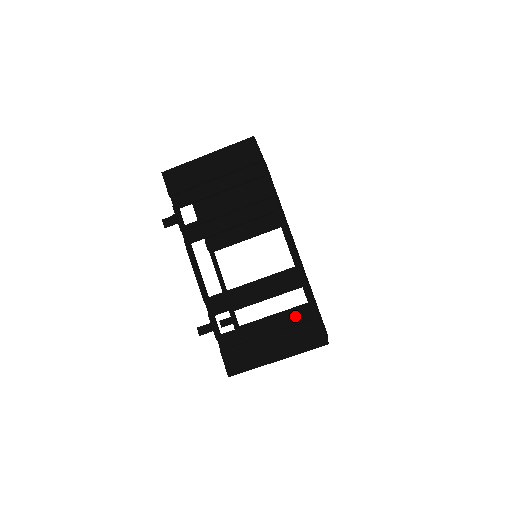
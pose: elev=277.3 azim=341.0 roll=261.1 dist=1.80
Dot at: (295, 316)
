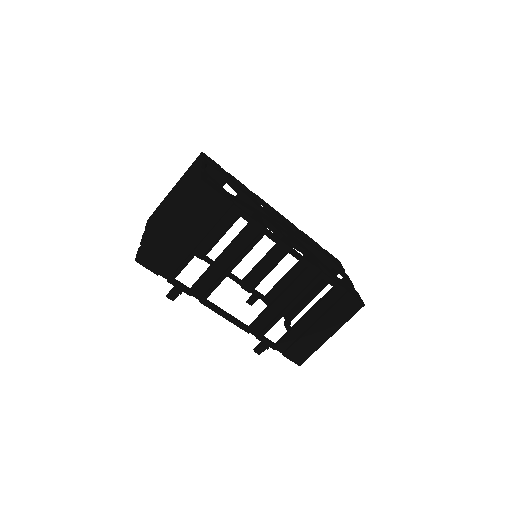
Dot at: (327, 300)
